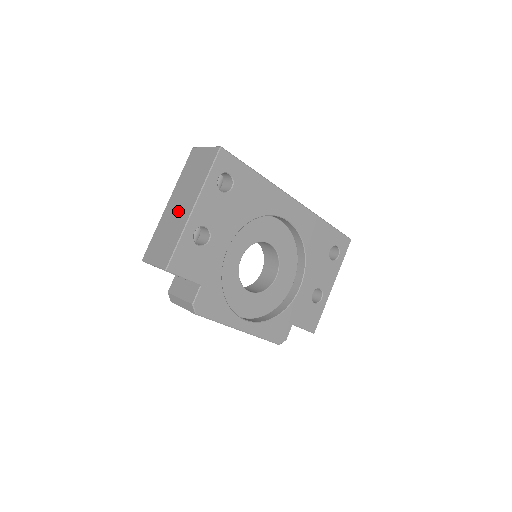
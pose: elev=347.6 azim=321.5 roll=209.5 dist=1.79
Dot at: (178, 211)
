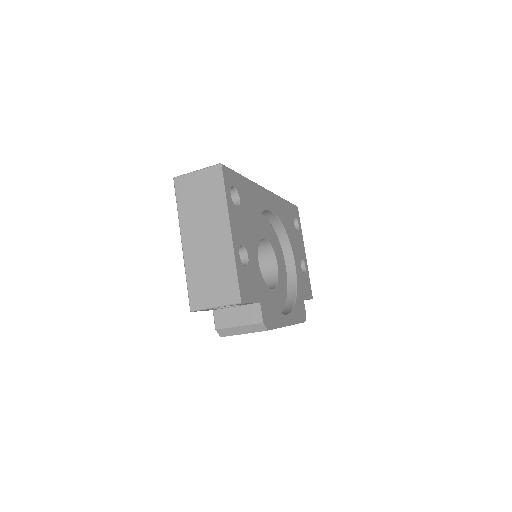
Dot at: (208, 244)
